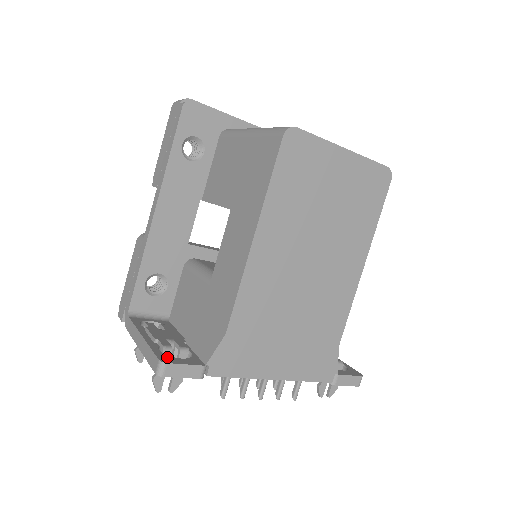
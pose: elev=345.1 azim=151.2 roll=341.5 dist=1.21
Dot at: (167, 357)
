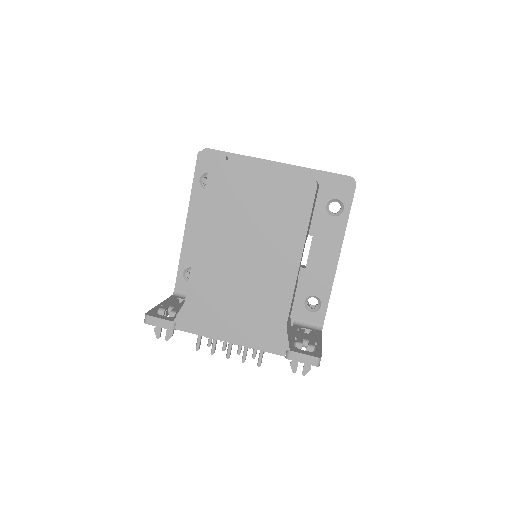
Dot at: (154, 313)
